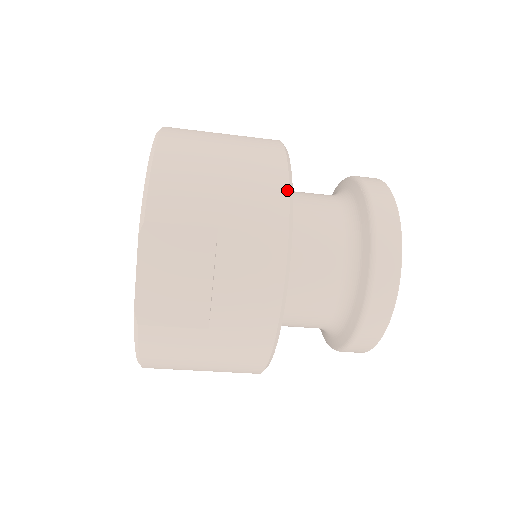
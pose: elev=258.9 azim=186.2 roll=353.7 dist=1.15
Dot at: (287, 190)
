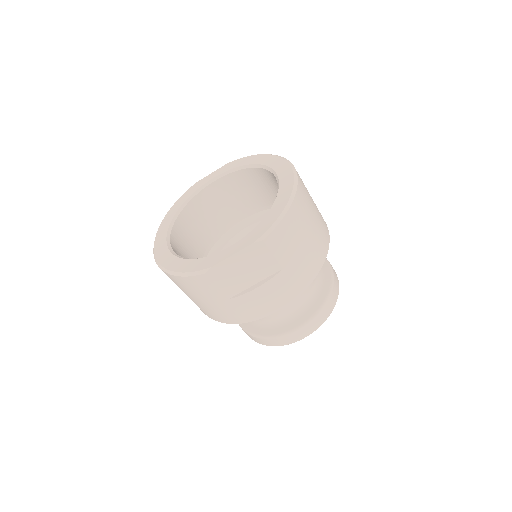
Dot at: occluded
